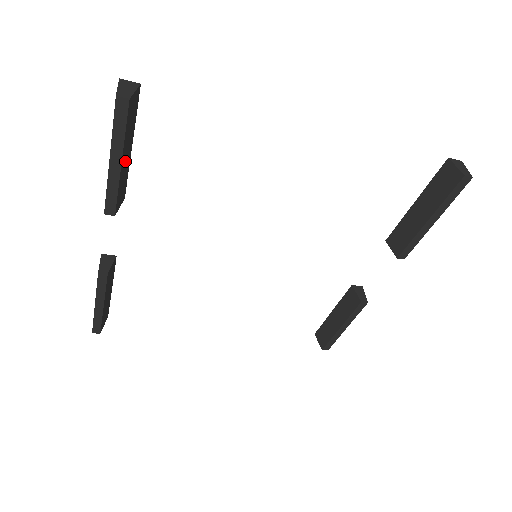
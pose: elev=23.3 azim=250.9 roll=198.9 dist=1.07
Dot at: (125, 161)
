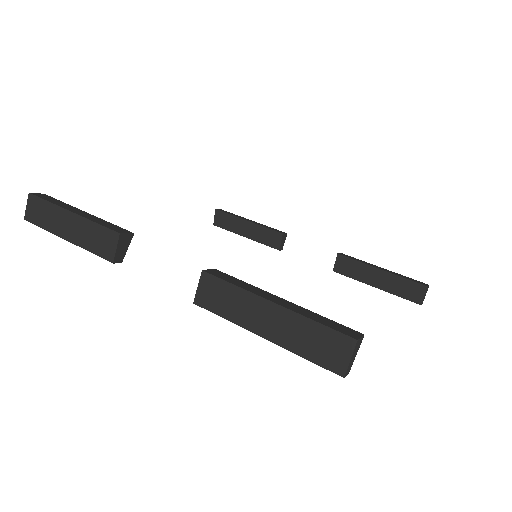
Dot at: occluded
